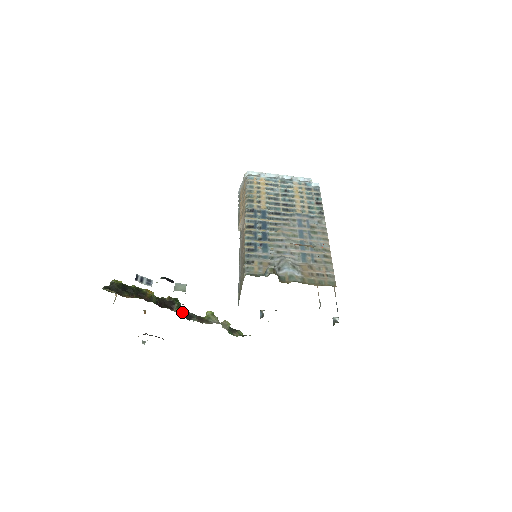
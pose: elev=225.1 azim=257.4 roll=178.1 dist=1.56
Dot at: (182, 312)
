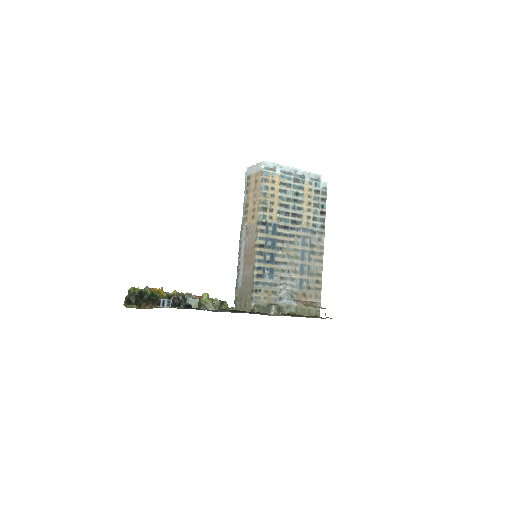
Dot at: (185, 301)
